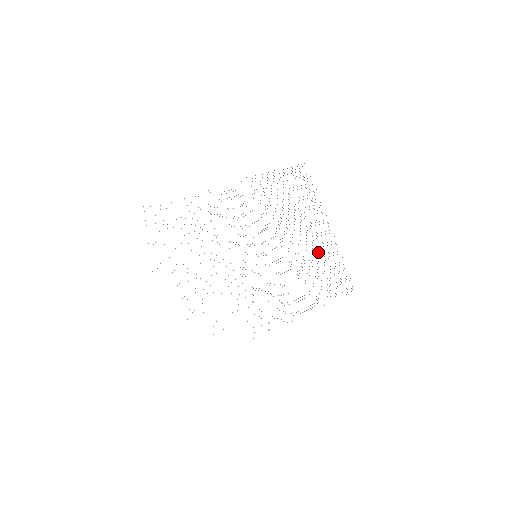
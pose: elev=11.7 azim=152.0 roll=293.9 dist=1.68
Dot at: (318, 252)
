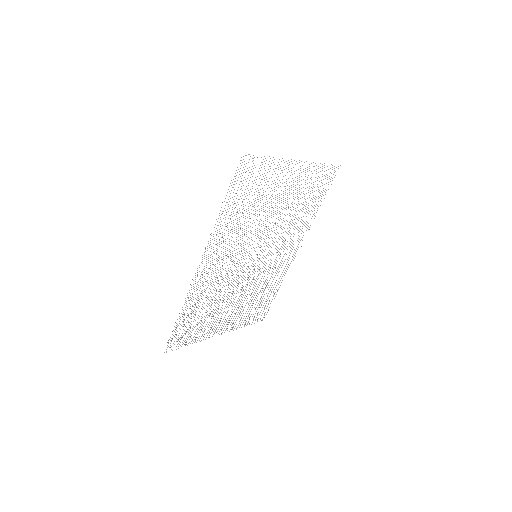
Dot at: occluded
